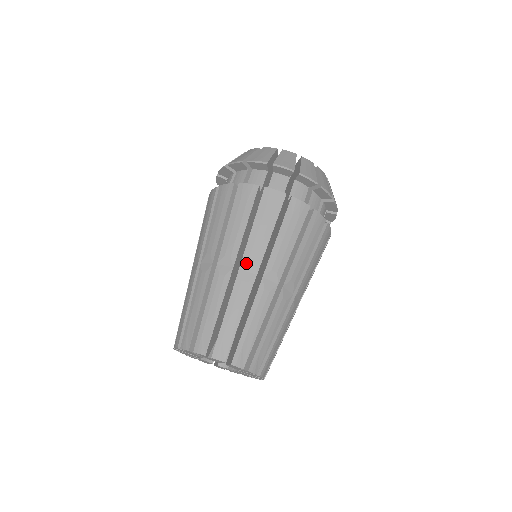
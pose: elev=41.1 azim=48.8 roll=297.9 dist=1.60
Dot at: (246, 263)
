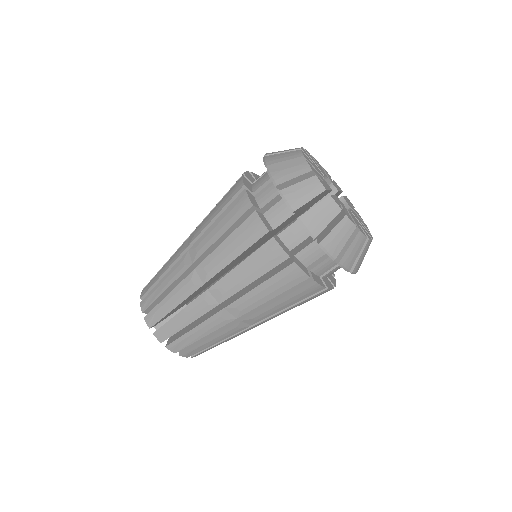
Dot at: (250, 319)
